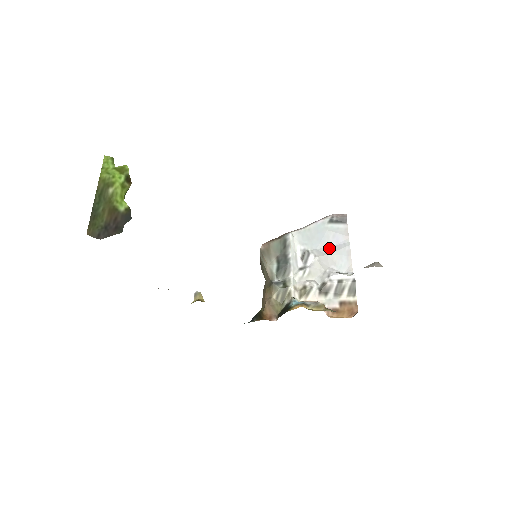
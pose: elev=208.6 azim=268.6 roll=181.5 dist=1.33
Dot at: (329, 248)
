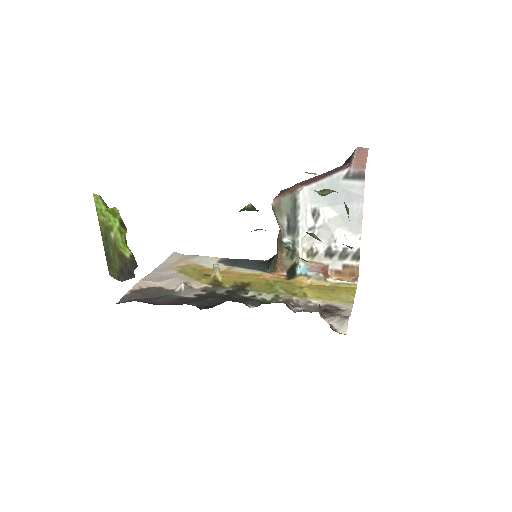
Dot at: (341, 207)
